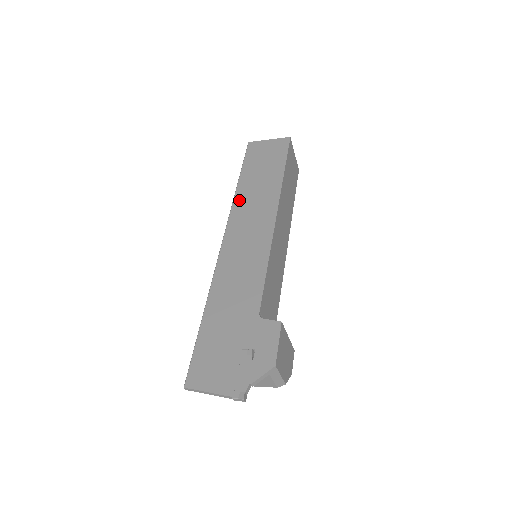
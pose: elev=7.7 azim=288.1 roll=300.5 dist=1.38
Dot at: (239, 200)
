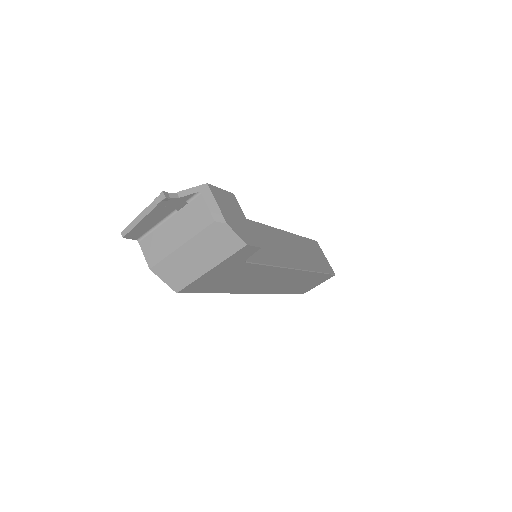
Dot at: occluded
